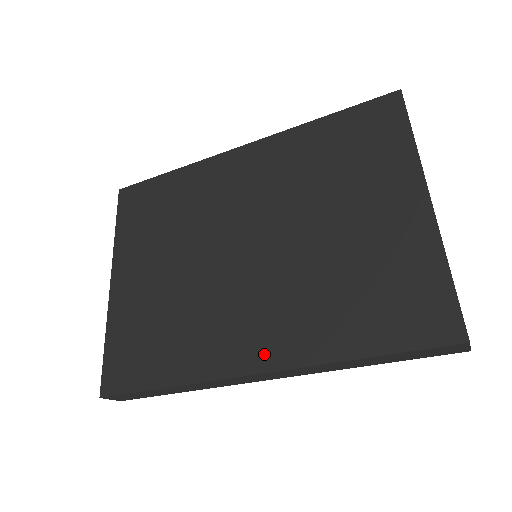
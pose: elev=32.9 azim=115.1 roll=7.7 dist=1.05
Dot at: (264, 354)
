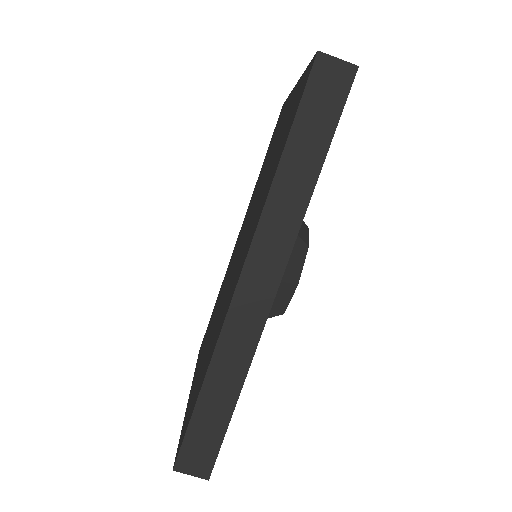
Dot at: (243, 261)
